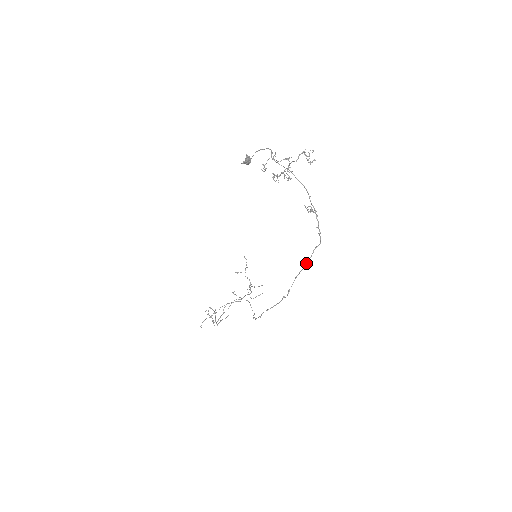
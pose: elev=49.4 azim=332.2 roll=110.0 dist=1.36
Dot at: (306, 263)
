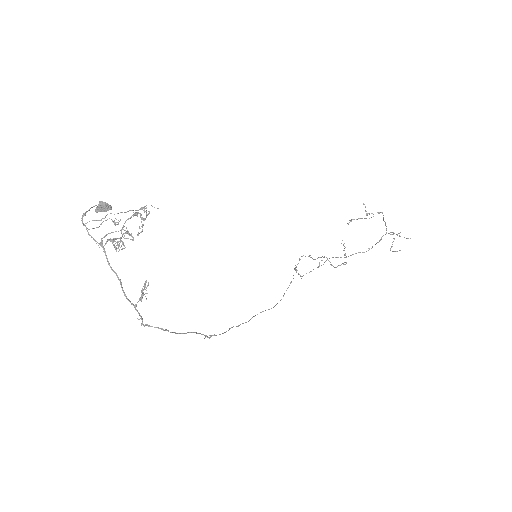
Dot at: (179, 333)
